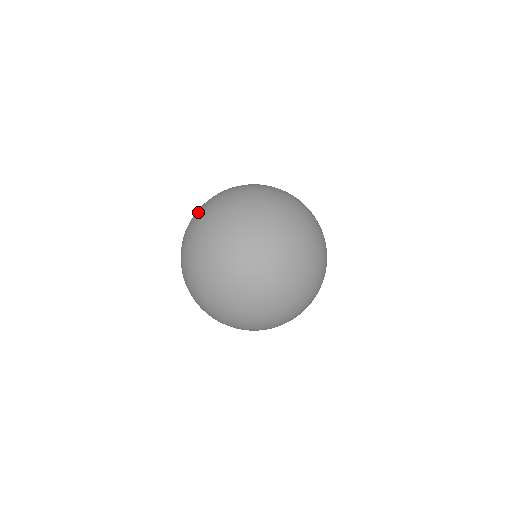
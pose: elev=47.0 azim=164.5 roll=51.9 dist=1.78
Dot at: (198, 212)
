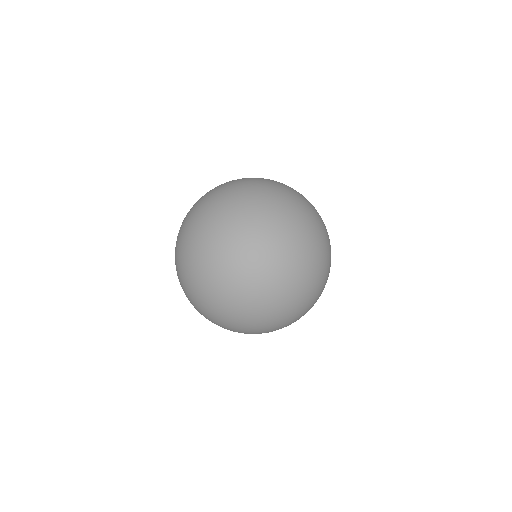
Dot at: occluded
